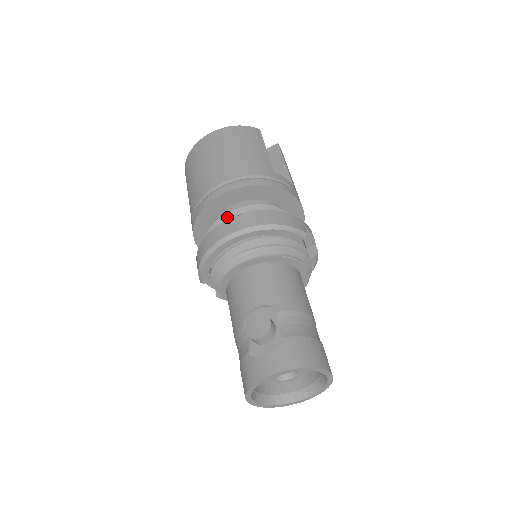
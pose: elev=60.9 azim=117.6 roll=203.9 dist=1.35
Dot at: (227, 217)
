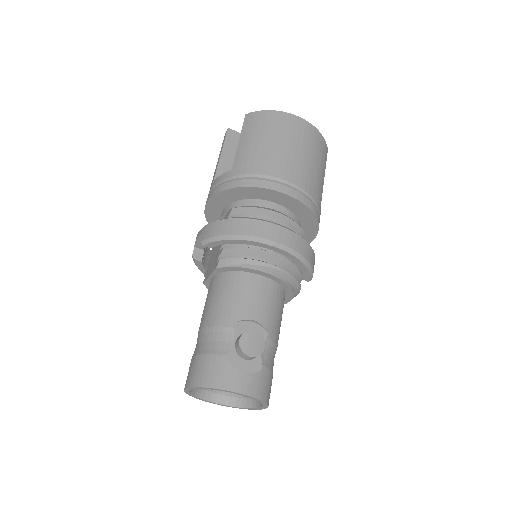
Dot at: (271, 214)
